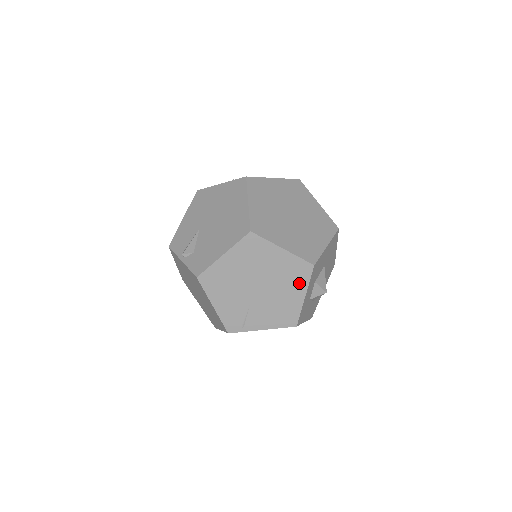
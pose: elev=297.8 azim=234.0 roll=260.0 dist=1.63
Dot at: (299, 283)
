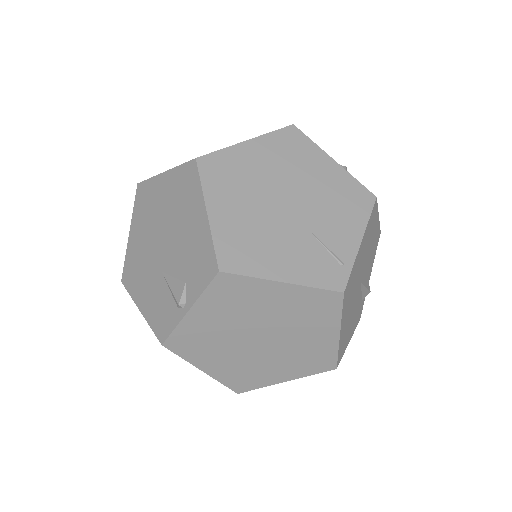
Dot at: (309, 155)
